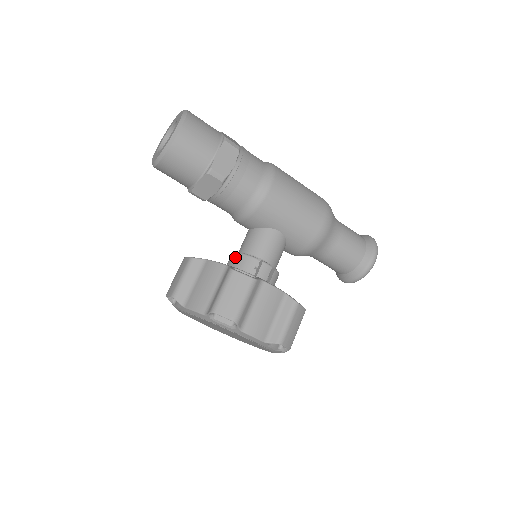
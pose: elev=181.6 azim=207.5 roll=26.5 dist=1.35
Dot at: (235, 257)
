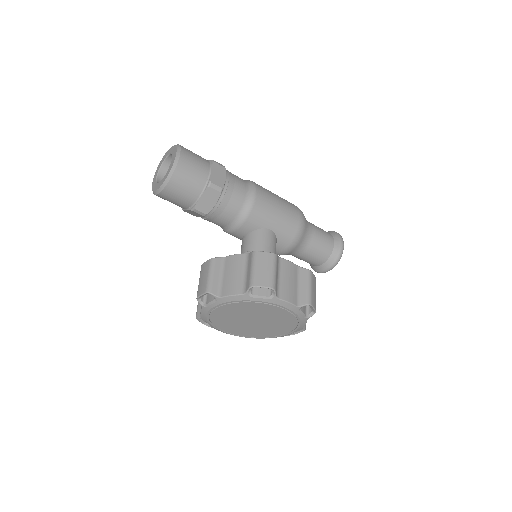
Dot at: occluded
